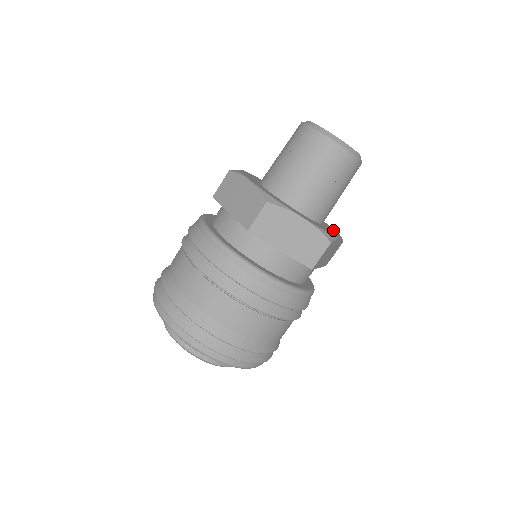
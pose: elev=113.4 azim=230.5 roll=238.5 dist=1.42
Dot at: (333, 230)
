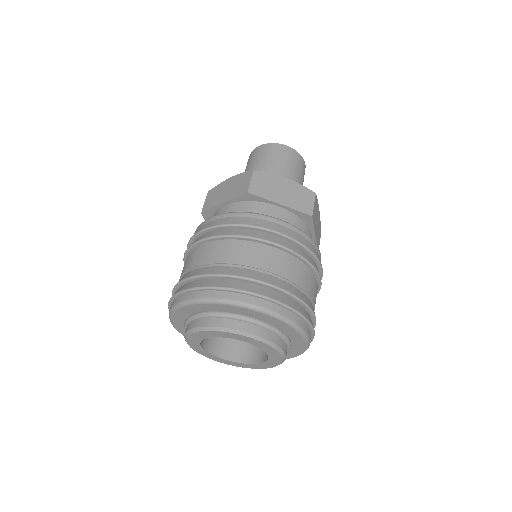
Dot at: occluded
